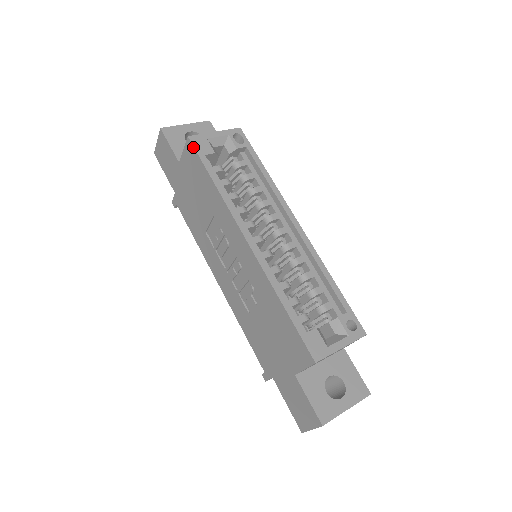
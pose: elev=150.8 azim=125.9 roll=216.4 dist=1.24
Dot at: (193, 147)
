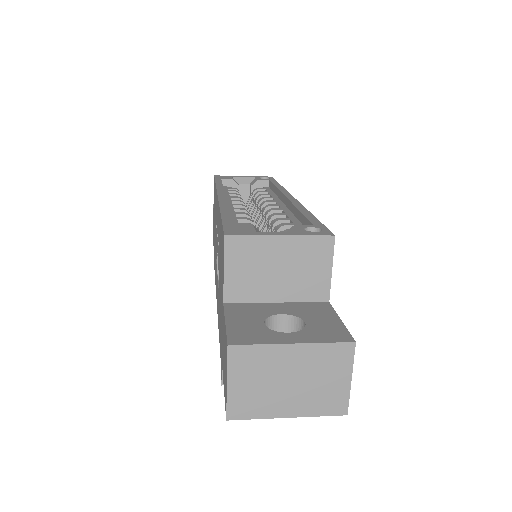
Dot at: (214, 178)
